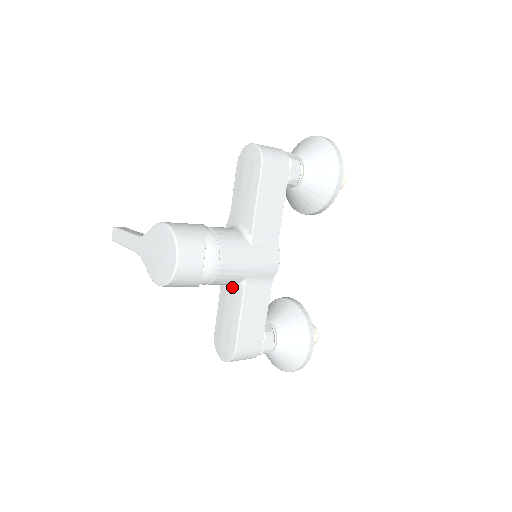
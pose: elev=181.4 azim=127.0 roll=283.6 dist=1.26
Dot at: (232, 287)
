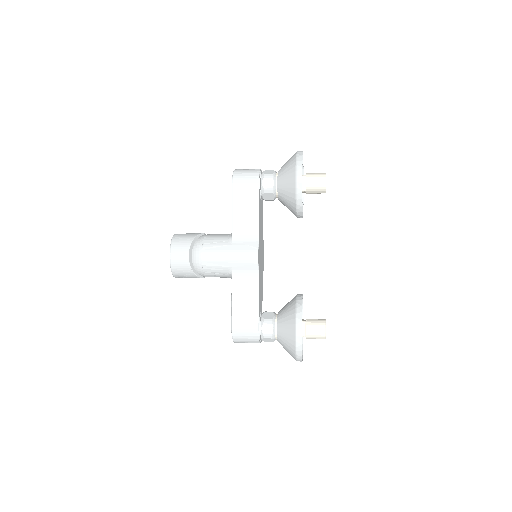
Dot at: occluded
